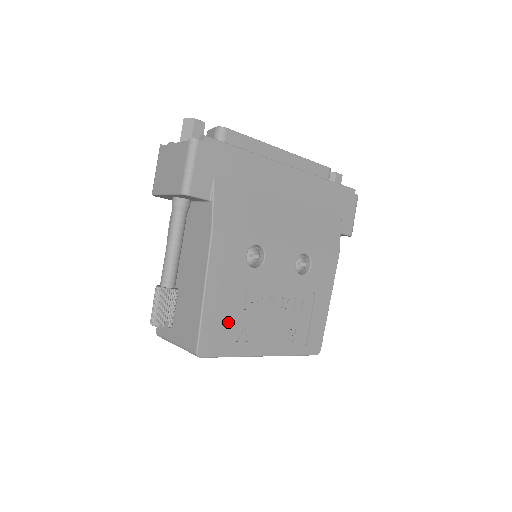
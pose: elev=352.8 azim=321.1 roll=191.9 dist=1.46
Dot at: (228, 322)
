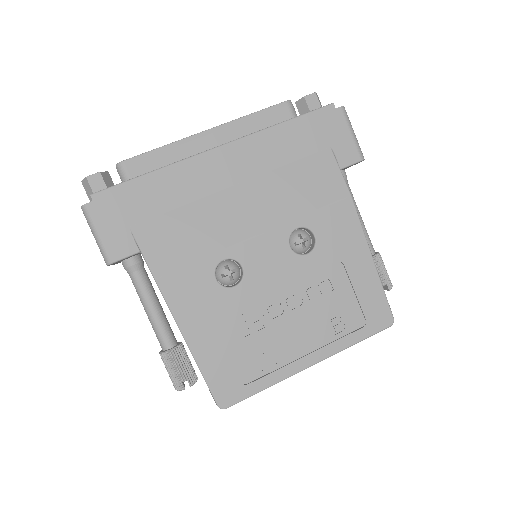
Dot at: (238, 357)
